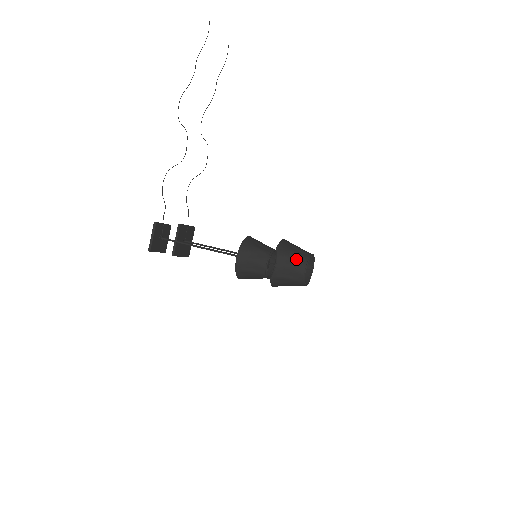
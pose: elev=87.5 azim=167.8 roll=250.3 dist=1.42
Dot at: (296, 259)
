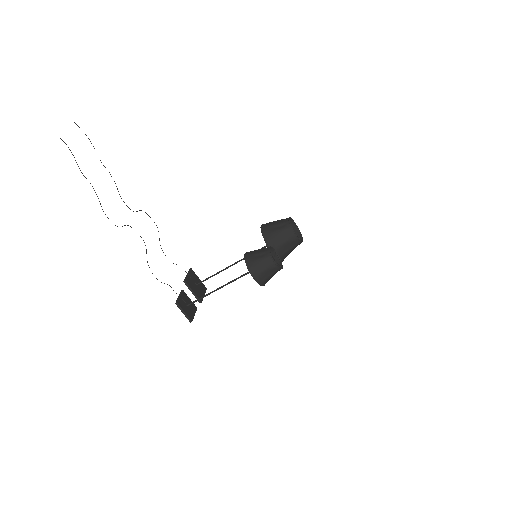
Dot at: (283, 234)
